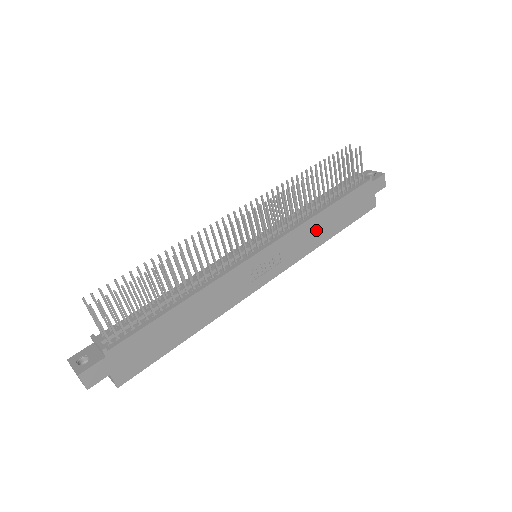
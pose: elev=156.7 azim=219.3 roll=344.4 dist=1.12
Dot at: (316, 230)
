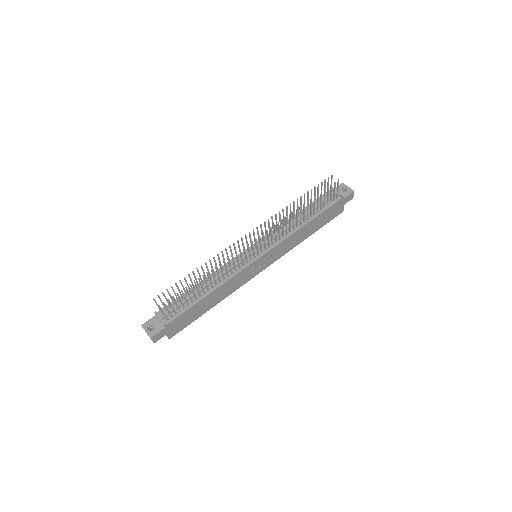
Dot at: (298, 236)
